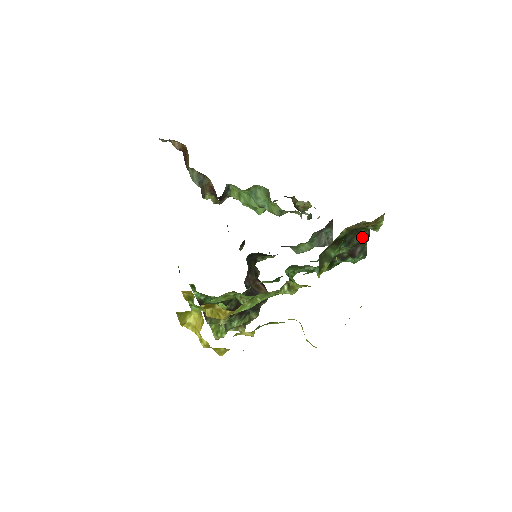
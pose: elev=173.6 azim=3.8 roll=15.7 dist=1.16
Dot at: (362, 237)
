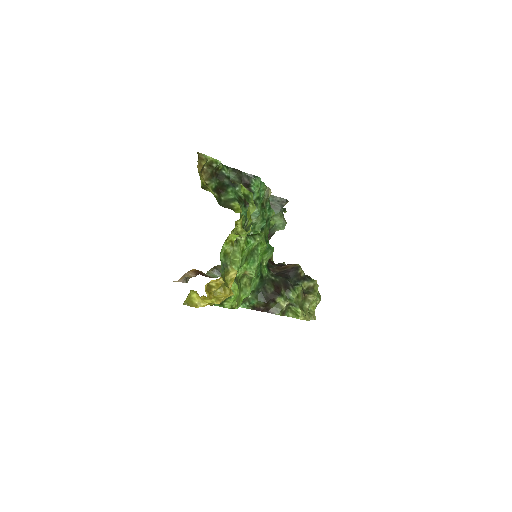
Dot at: (234, 174)
